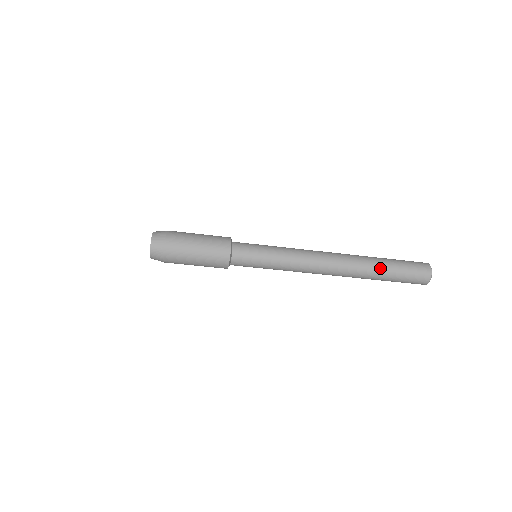
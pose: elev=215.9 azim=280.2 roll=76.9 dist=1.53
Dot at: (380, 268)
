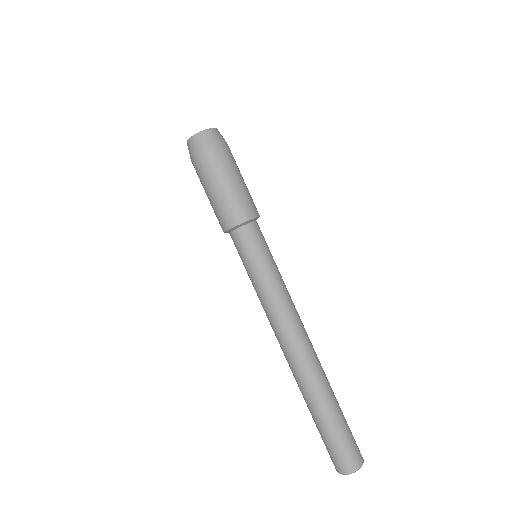
Dot at: (332, 401)
